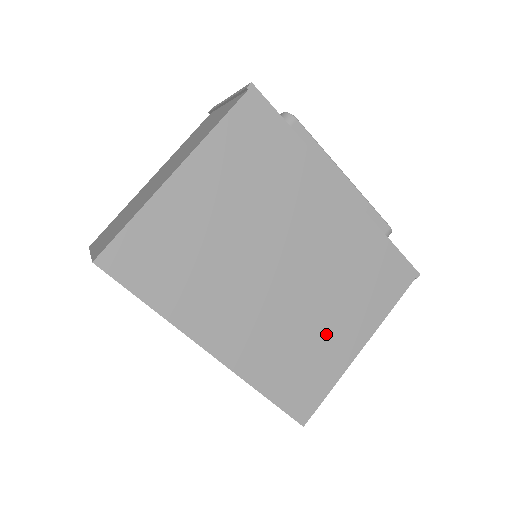
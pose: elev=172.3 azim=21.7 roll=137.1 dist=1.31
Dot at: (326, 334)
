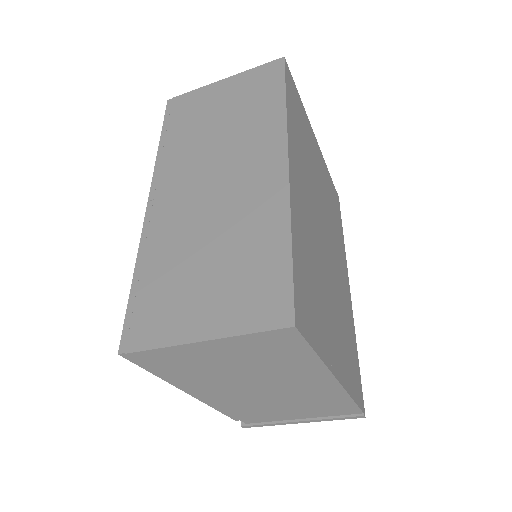
Dot at: (328, 315)
